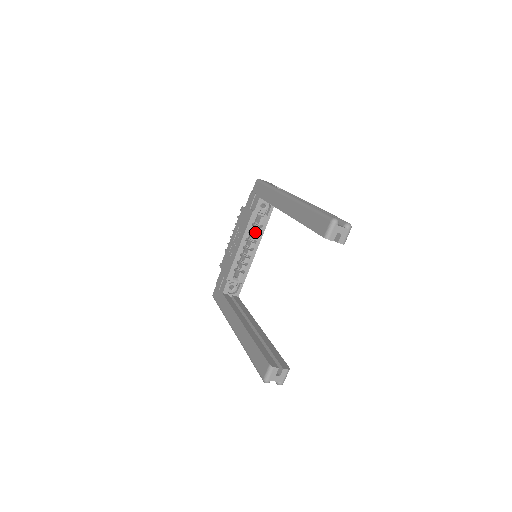
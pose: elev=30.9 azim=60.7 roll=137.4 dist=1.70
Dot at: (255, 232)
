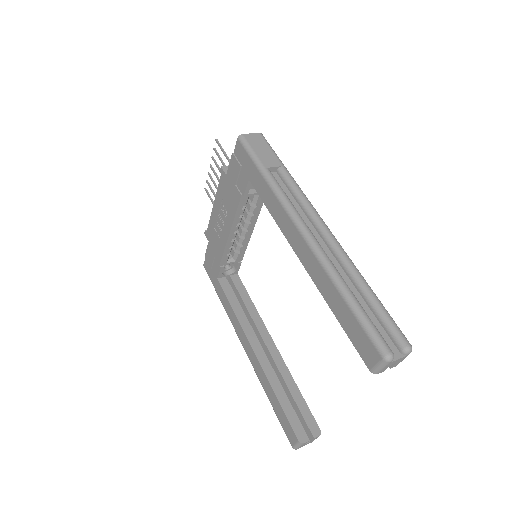
Dot at: occluded
